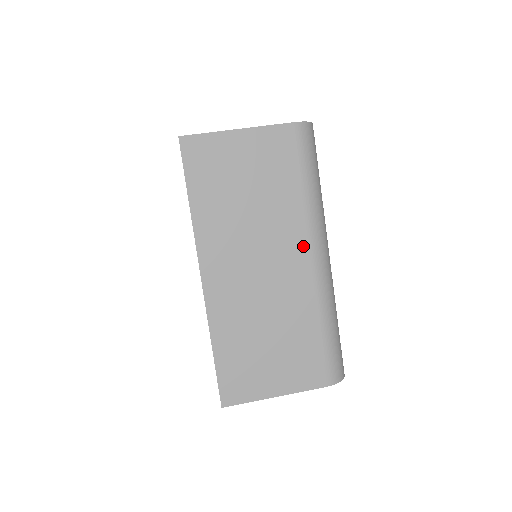
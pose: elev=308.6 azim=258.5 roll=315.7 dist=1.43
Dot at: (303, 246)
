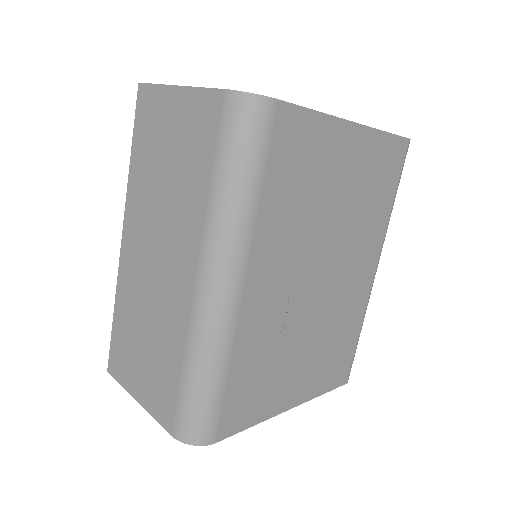
Dot at: (193, 259)
